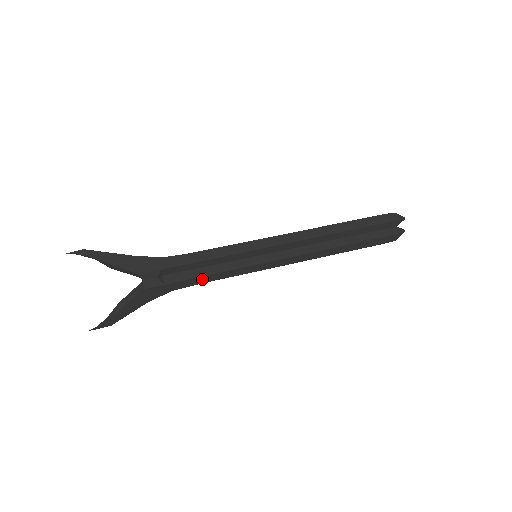
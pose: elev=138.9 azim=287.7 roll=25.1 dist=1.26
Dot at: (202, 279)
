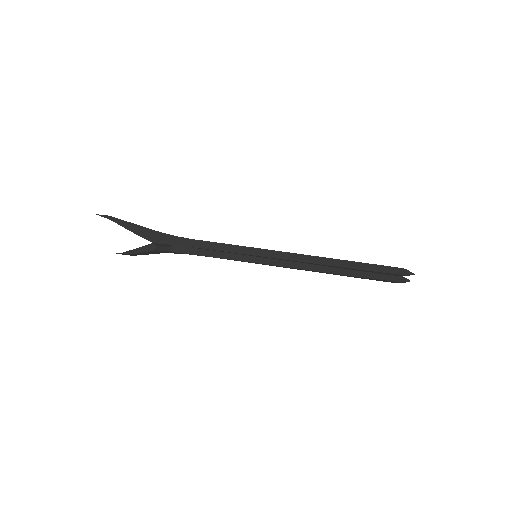
Dot at: (205, 256)
